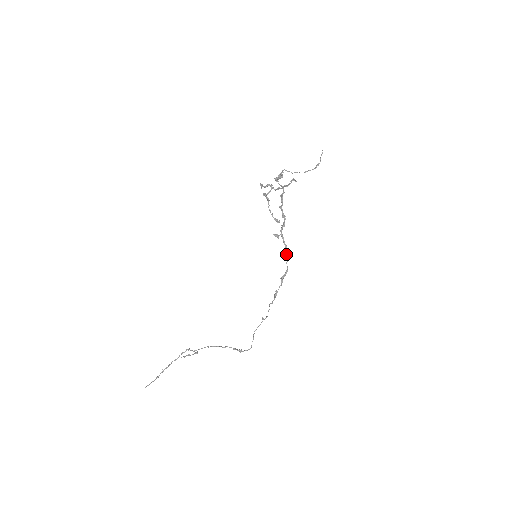
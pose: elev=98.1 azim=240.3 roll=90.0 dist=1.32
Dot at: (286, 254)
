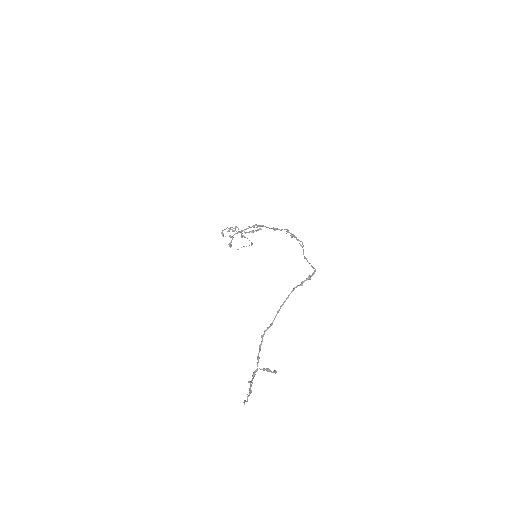
Dot at: (276, 229)
